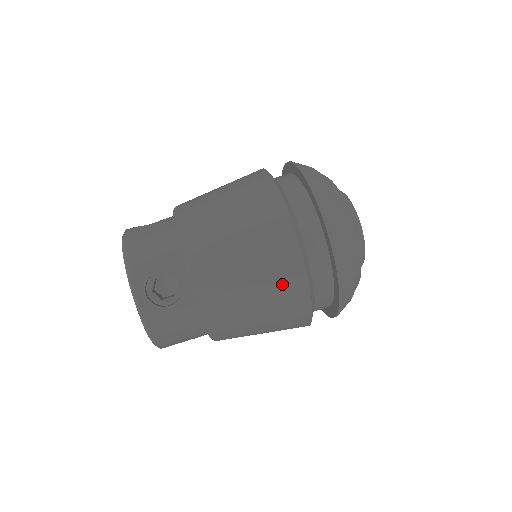
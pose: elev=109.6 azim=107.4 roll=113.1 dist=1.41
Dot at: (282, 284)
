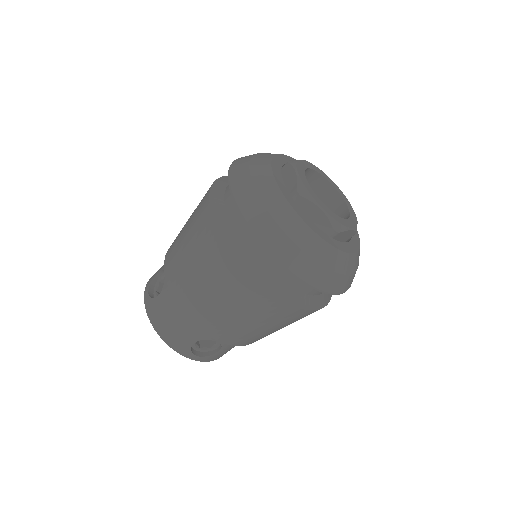
Dot at: (291, 319)
